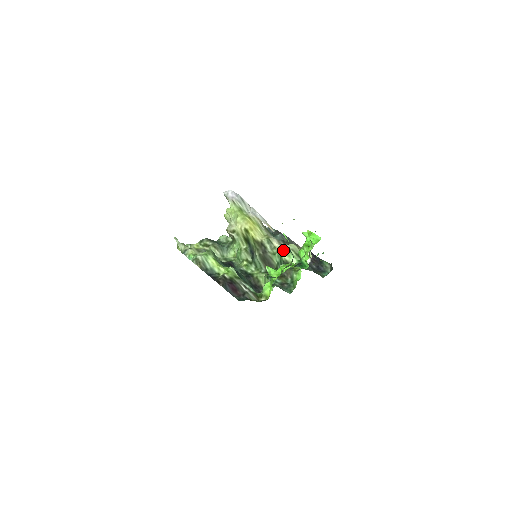
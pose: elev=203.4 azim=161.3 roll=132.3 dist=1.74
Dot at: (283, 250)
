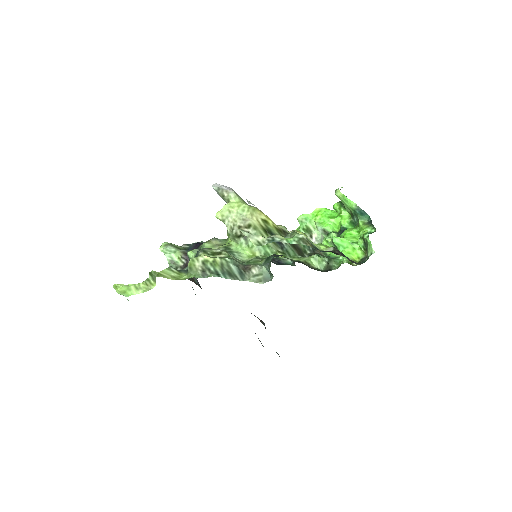
Dot at: (302, 232)
